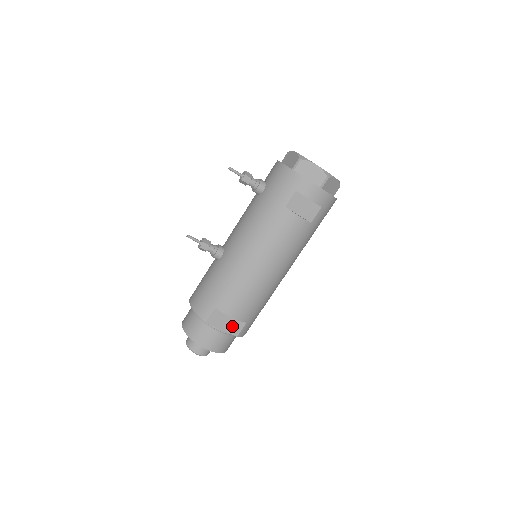
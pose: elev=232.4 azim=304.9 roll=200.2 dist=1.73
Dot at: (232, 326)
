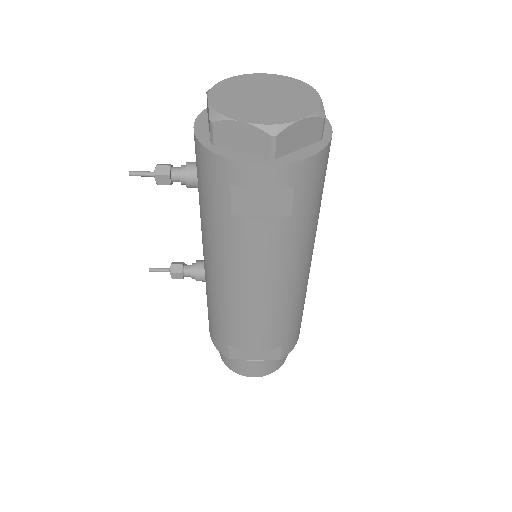
Dot at: (265, 353)
